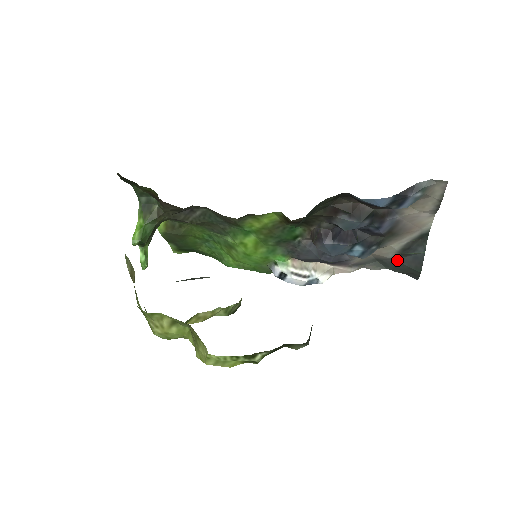
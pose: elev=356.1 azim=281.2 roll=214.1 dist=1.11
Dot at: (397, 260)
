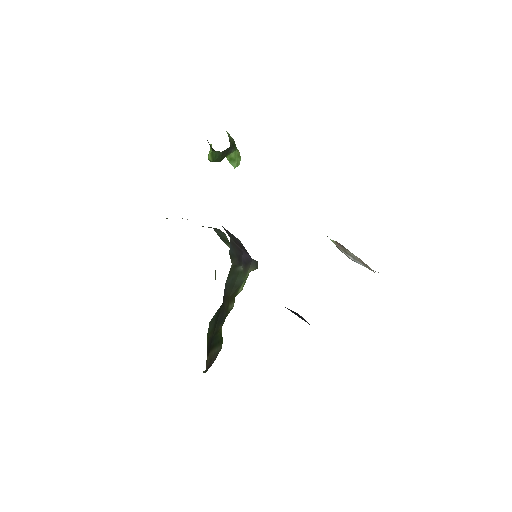
Dot at: occluded
